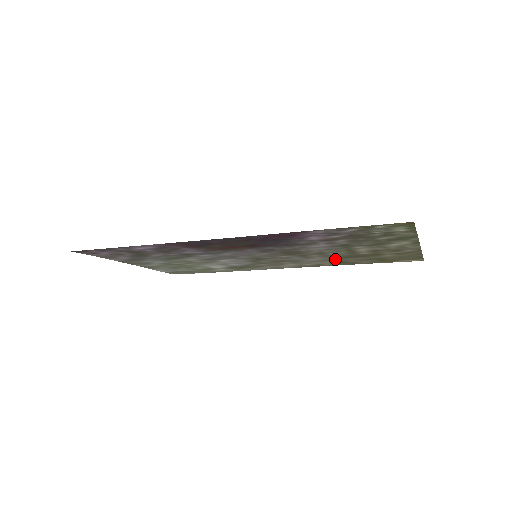
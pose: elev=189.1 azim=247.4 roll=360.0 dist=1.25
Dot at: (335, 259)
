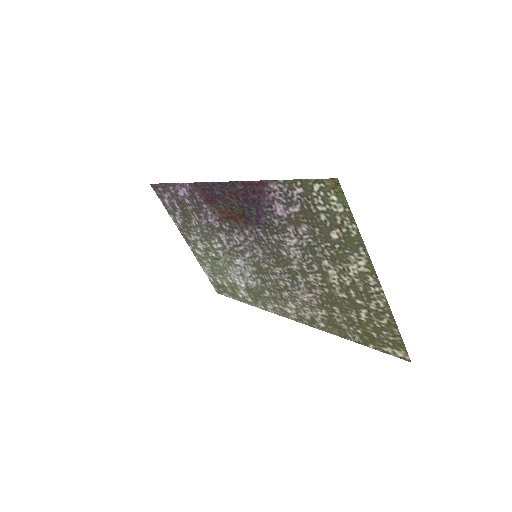
Dot at: (322, 305)
